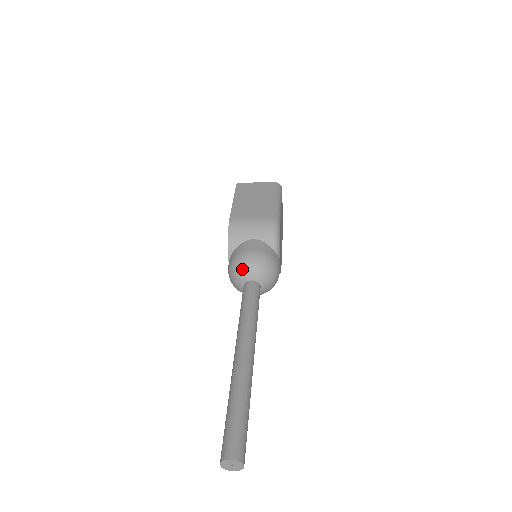
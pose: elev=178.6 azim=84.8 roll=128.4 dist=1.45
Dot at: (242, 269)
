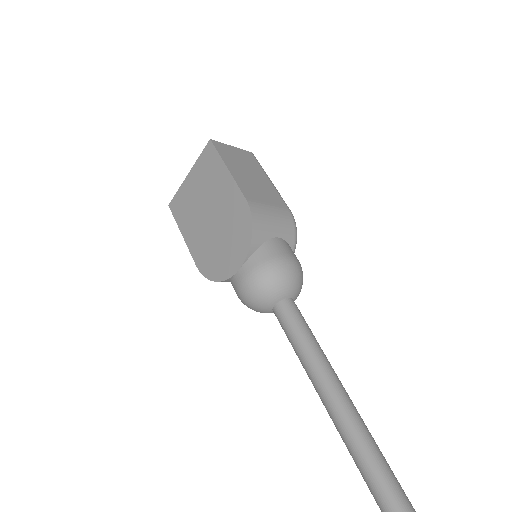
Dot at: (284, 282)
